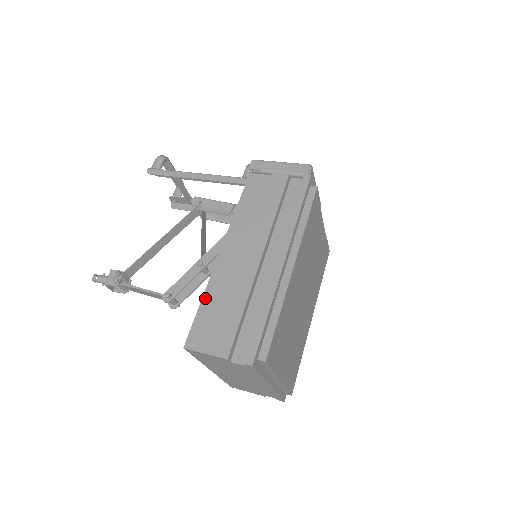
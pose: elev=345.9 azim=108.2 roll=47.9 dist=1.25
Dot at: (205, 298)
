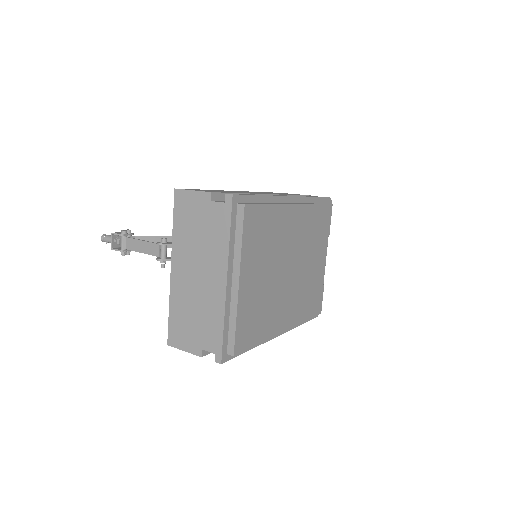
Dot at: occluded
